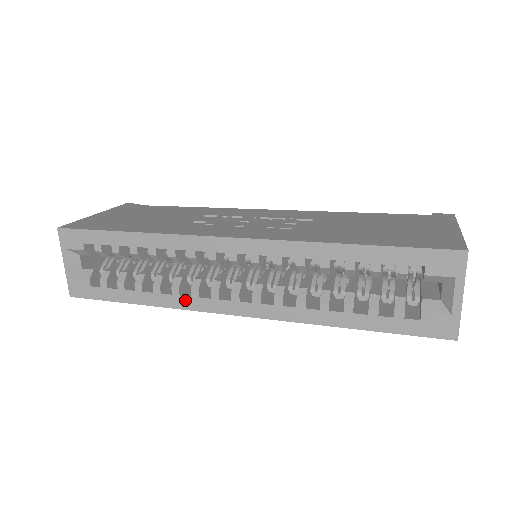
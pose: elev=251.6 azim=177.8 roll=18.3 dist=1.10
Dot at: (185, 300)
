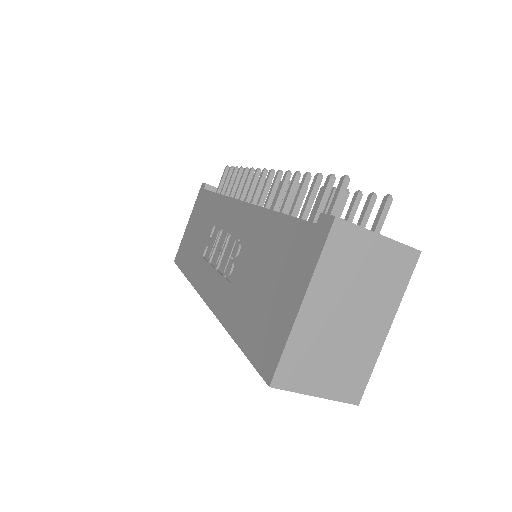
Dot at: occluded
